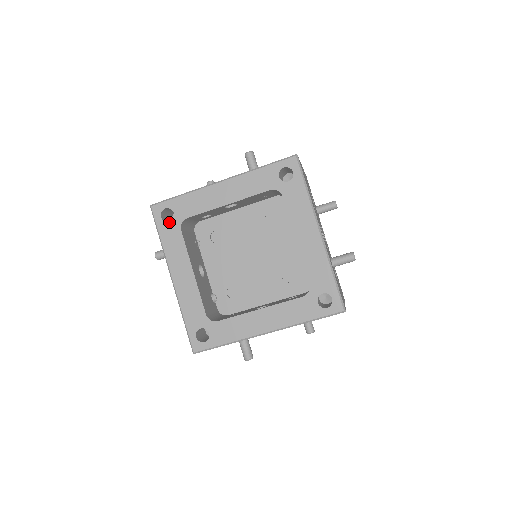
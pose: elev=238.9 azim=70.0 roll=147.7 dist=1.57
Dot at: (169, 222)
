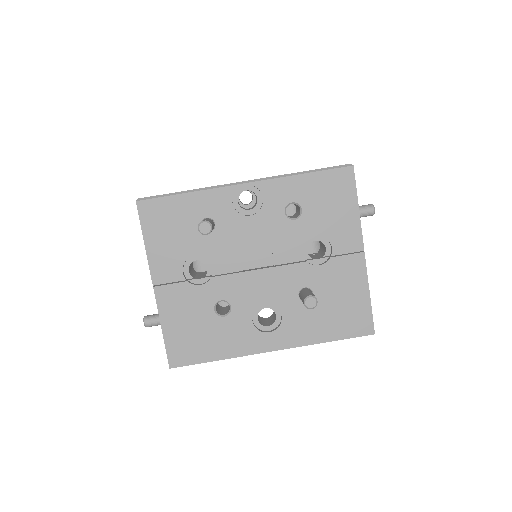
Dot at: occluded
